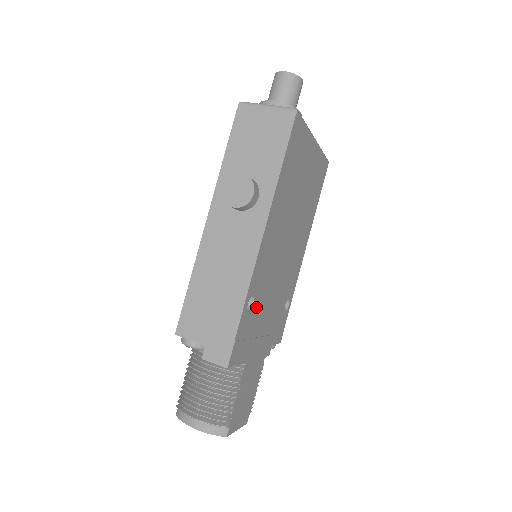
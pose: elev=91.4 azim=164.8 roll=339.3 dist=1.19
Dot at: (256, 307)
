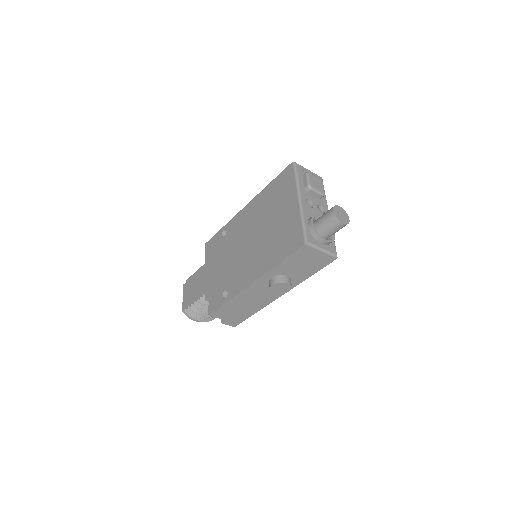
Dot at: occluded
